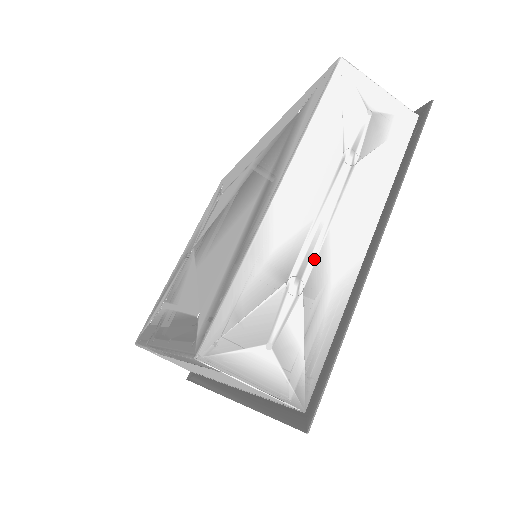
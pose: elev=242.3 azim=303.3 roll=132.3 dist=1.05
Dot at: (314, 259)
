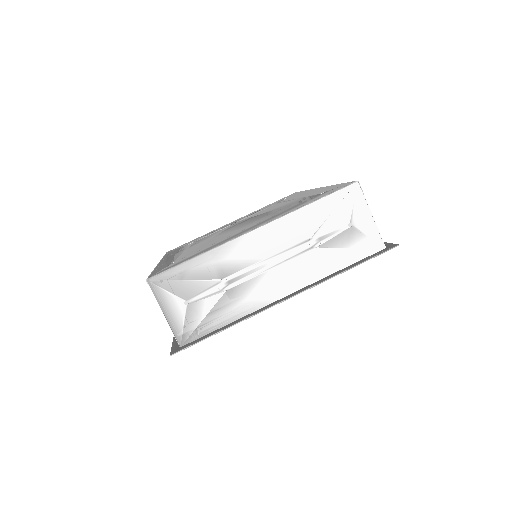
Dot at: (246, 280)
